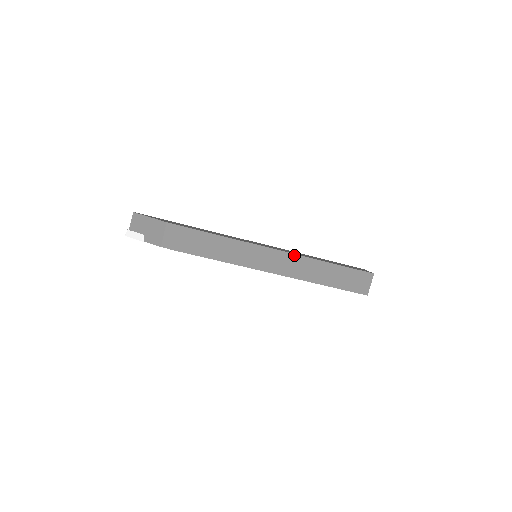
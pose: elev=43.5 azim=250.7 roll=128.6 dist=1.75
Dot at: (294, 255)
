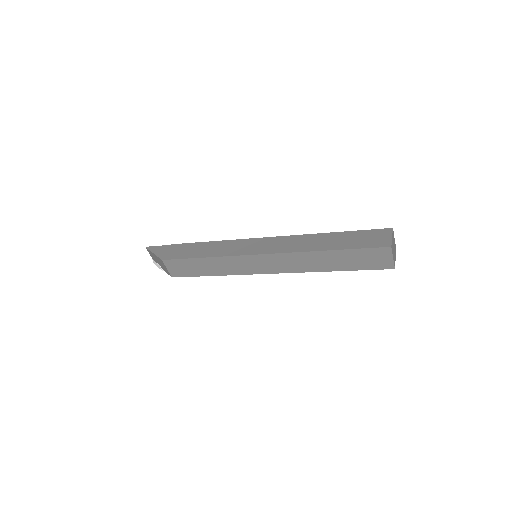
Dot at: (284, 254)
